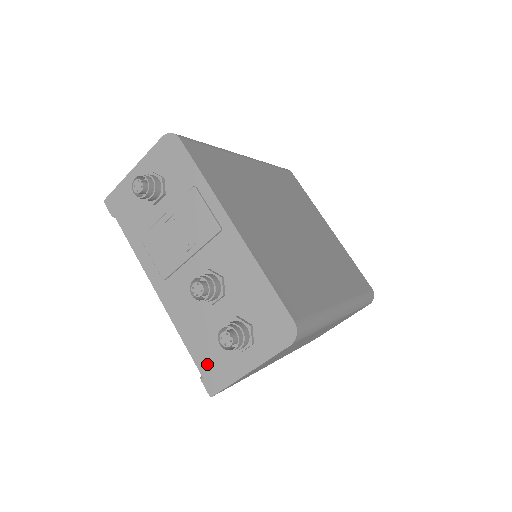
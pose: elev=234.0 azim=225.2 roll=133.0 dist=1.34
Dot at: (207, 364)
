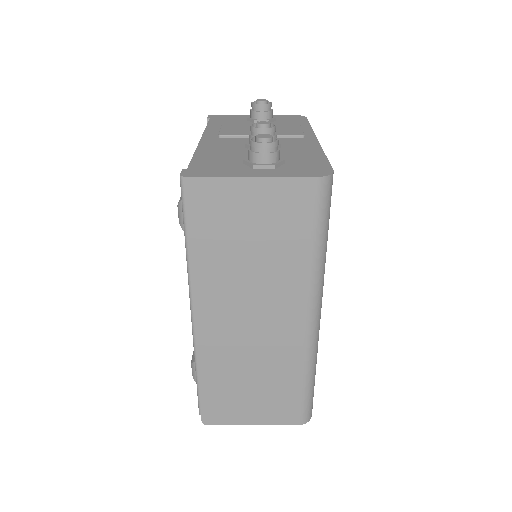
Dot at: (204, 165)
